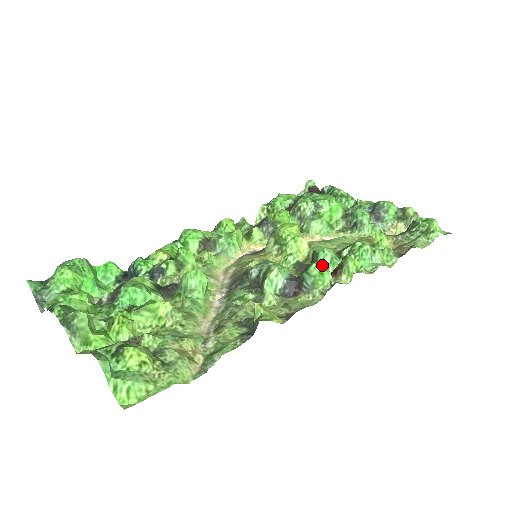
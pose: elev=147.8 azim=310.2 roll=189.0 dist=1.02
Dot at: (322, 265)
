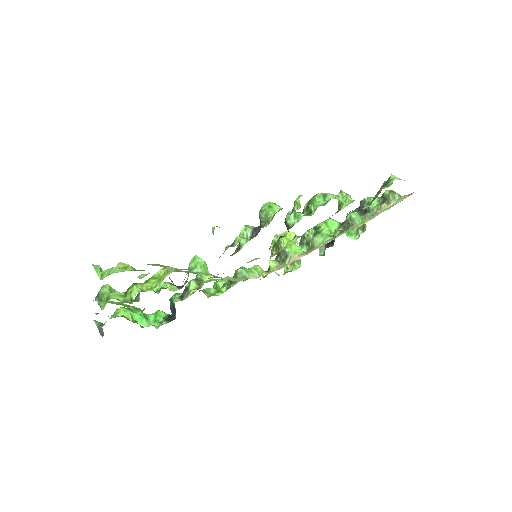
Dot at: (270, 203)
